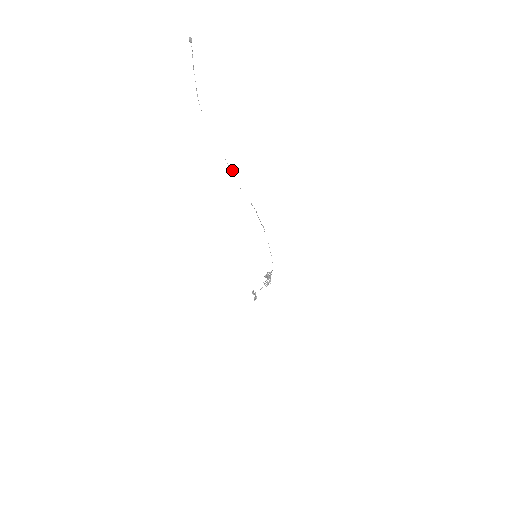
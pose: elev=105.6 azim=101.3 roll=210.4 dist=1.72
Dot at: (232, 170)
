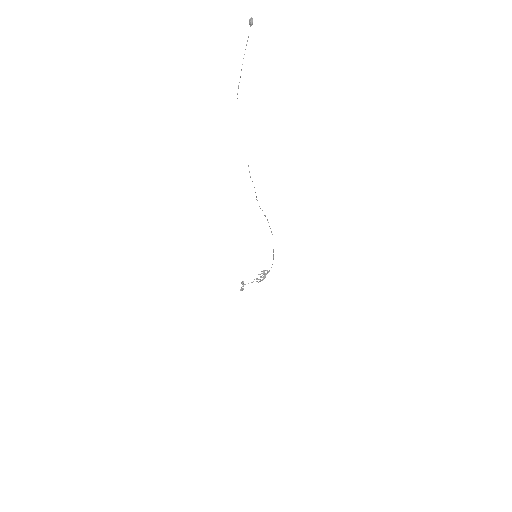
Dot at: occluded
